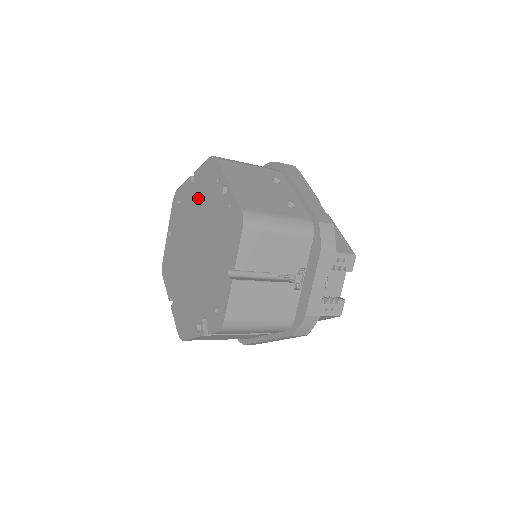
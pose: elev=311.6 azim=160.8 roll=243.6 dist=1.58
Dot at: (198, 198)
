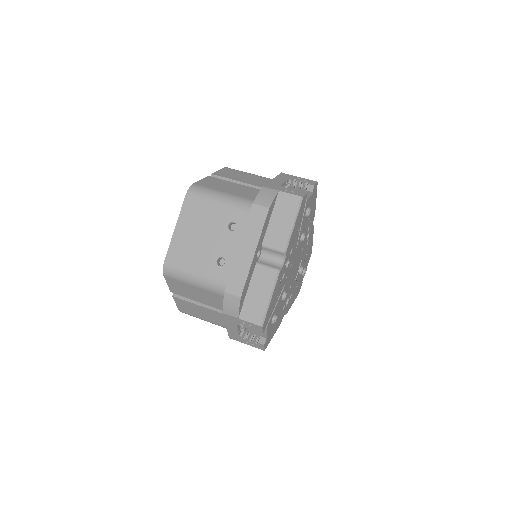
Dot at: occluded
